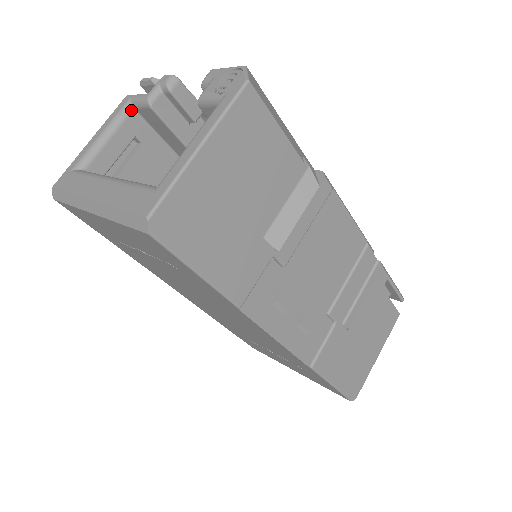
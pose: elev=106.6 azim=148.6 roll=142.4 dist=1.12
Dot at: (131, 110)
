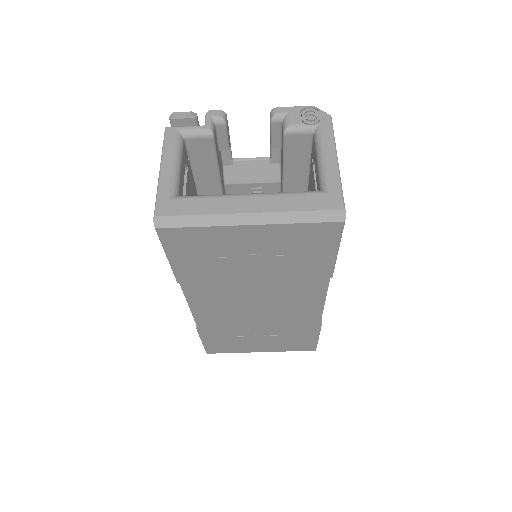
Dot at: (183, 140)
